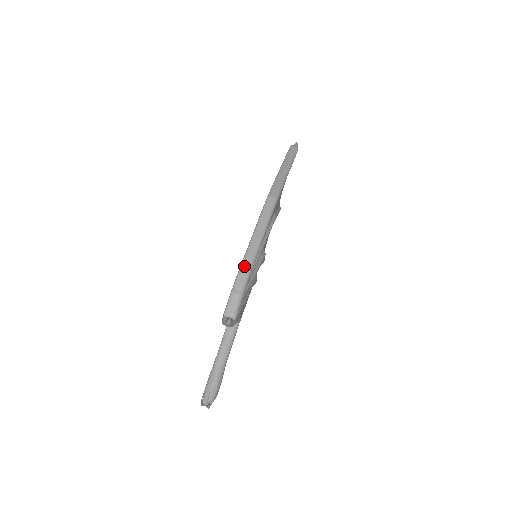
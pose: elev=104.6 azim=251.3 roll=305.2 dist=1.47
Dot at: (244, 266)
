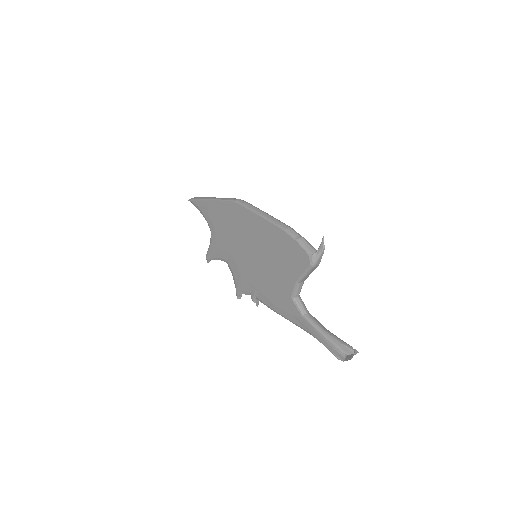
Dot at: (283, 225)
